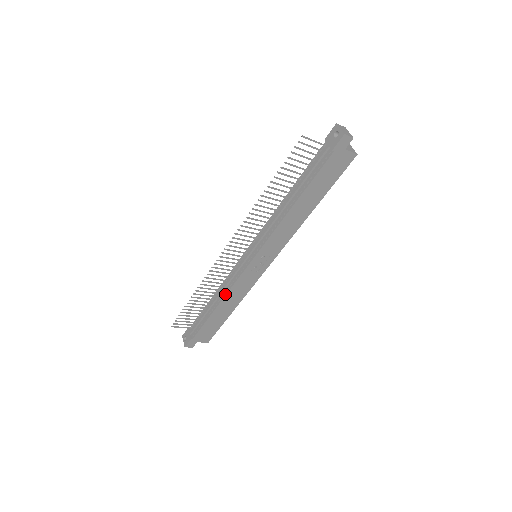
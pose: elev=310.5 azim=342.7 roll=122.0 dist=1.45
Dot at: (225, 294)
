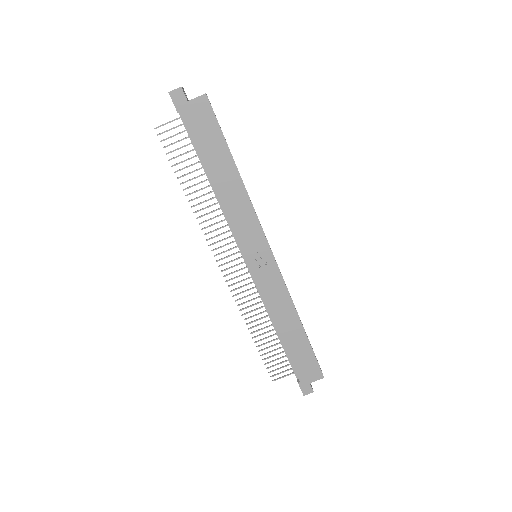
Dot at: (269, 313)
